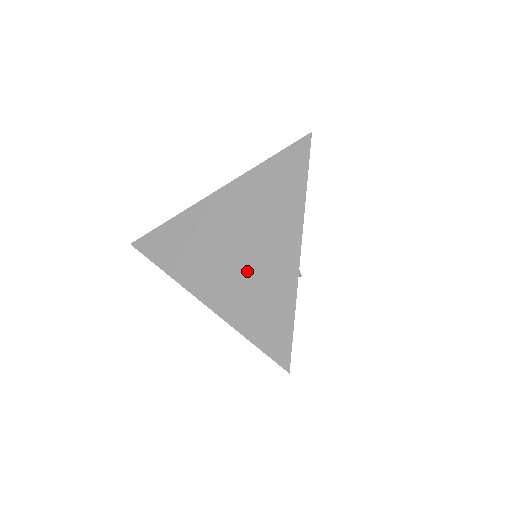
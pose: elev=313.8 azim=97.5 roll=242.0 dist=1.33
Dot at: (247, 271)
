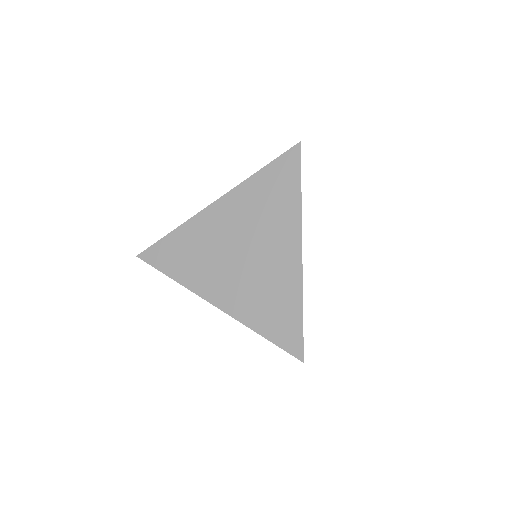
Dot at: (254, 275)
